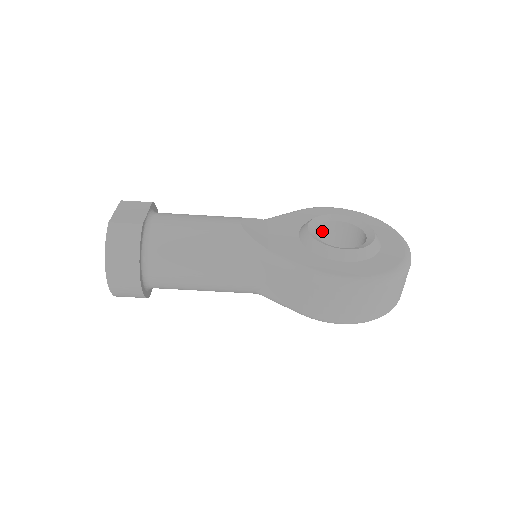
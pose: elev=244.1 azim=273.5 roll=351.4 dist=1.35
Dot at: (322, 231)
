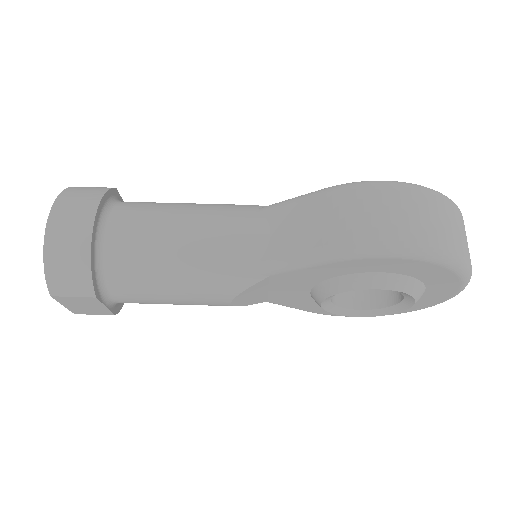
Dot at: occluded
